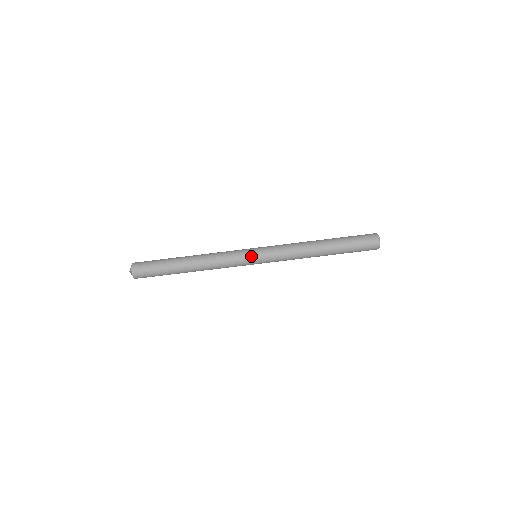
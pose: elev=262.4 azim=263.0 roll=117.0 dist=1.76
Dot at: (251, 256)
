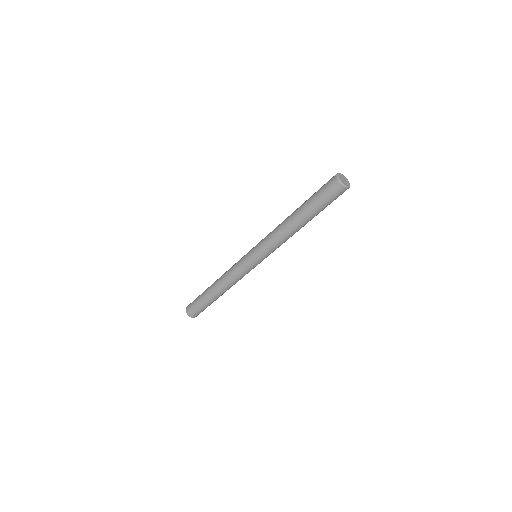
Dot at: (253, 264)
